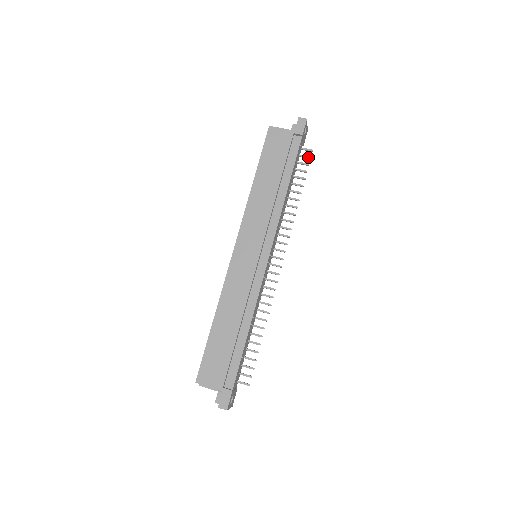
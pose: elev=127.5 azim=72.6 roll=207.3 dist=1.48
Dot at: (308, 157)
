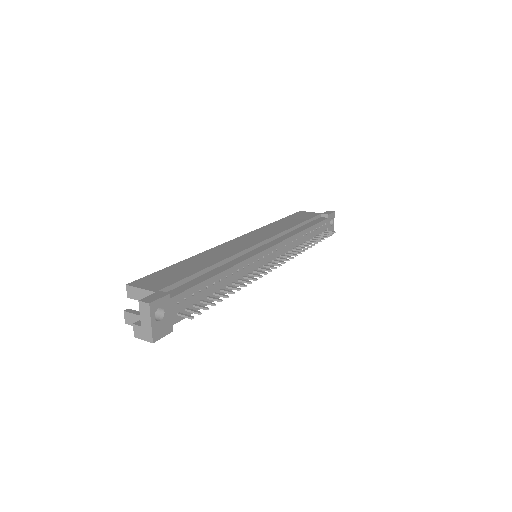
Dot at: (330, 233)
